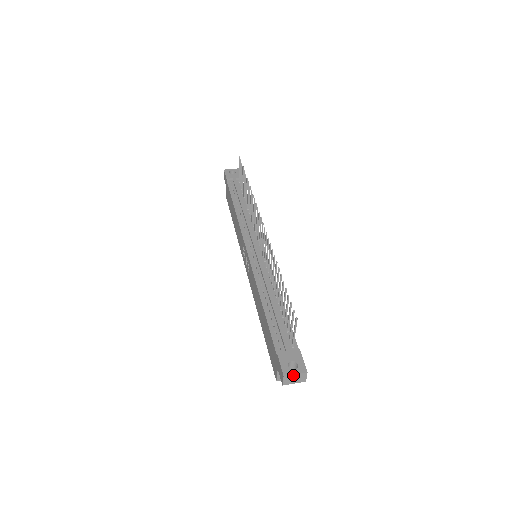
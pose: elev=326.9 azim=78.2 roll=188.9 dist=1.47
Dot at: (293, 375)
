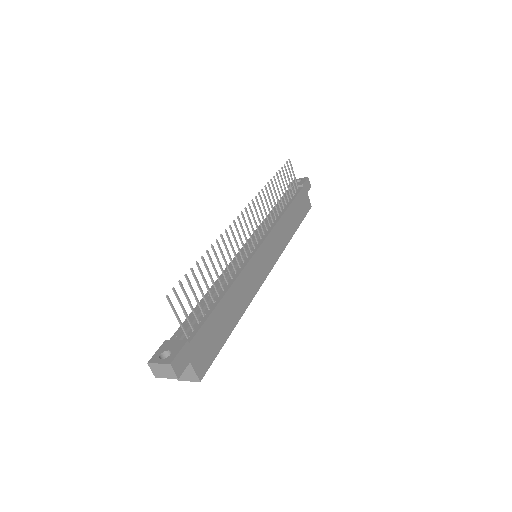
Dot at: (157, 364)
